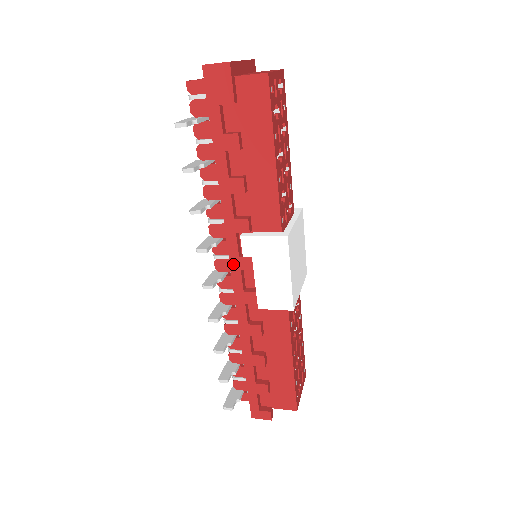
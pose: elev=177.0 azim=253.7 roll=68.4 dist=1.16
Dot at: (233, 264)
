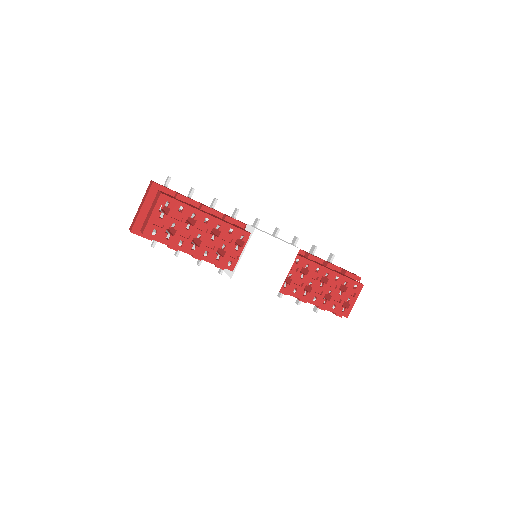
Dot at: occluded
